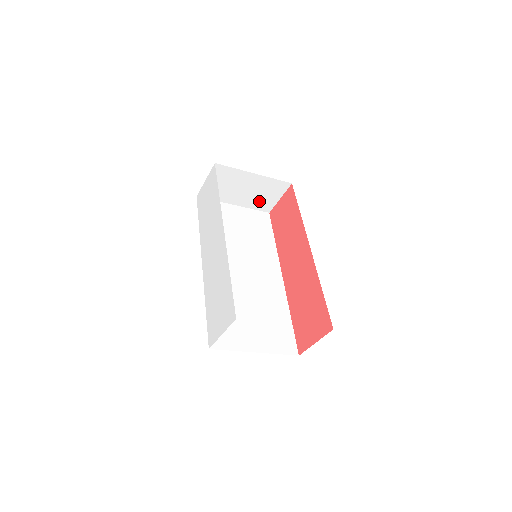
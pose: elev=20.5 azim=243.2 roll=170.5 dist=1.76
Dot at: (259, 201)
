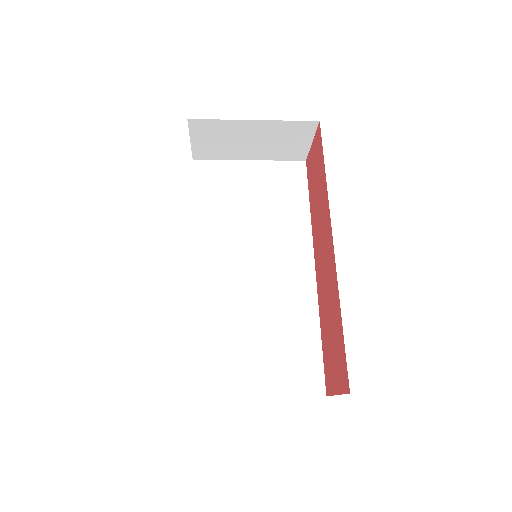
Dot at: (282, 150)
